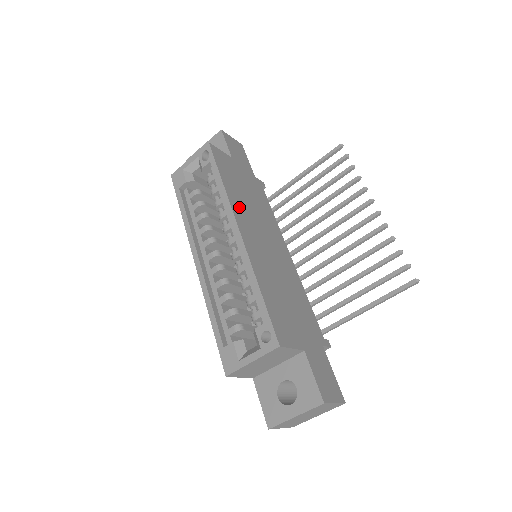
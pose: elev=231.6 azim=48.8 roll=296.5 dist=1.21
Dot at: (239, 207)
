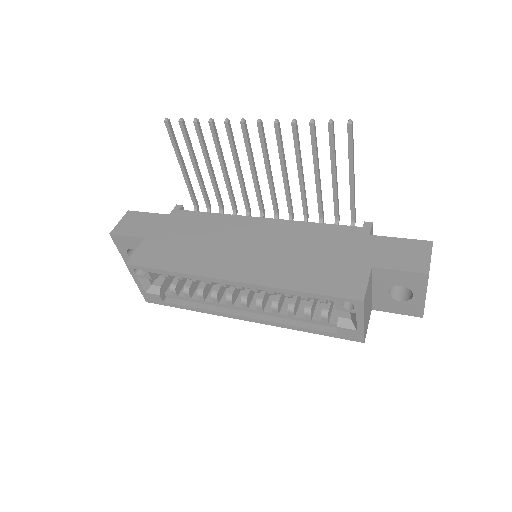
Dot at: (205, 264)
